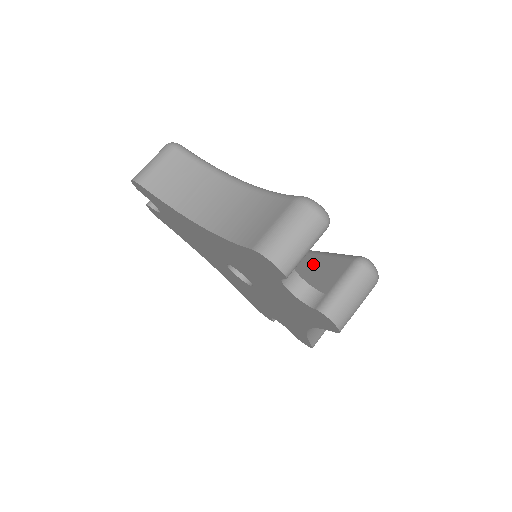
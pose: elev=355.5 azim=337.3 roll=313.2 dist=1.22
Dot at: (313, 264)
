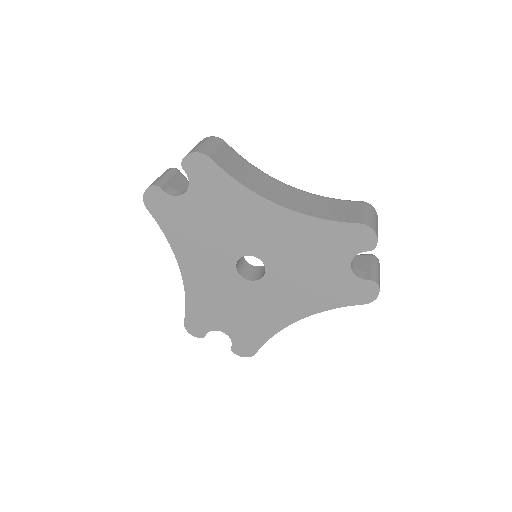
Dot at: occluded
